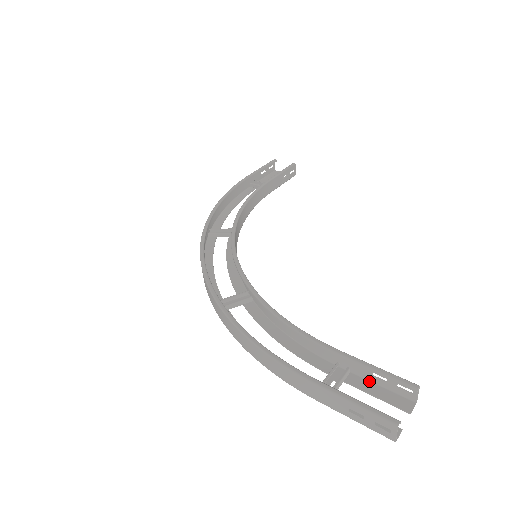
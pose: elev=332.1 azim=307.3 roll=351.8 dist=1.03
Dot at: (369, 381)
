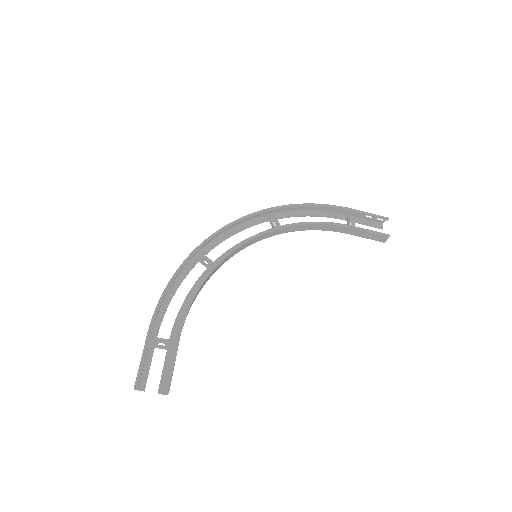
Dot at: occluded
